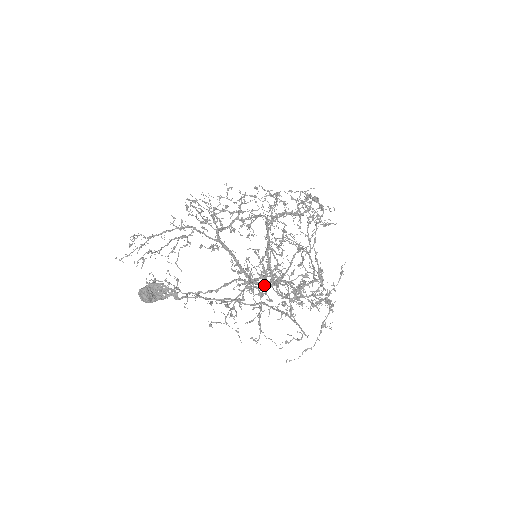
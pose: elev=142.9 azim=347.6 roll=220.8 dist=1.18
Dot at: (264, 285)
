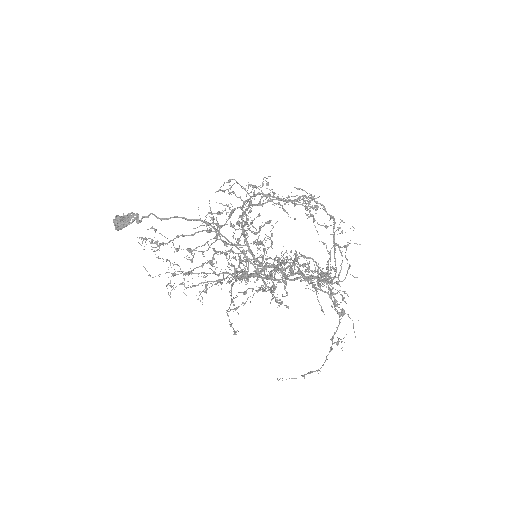
Dot at: (254, 273)
